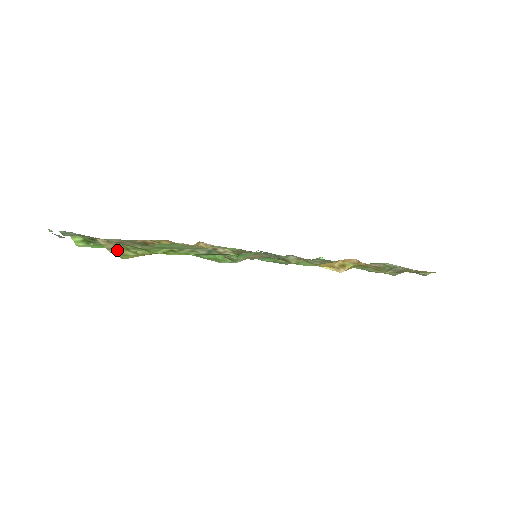
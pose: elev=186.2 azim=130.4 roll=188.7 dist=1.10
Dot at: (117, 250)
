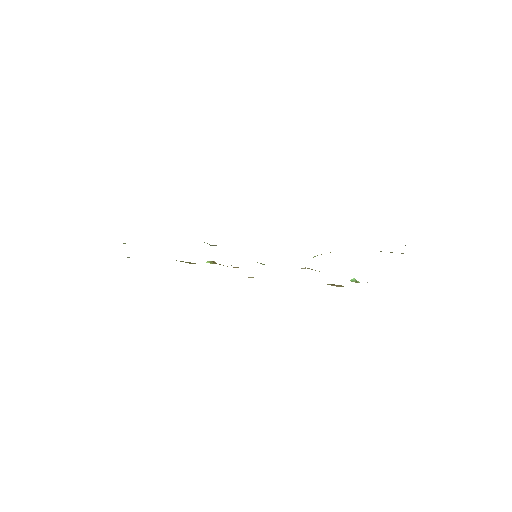
Dot at: occluded
